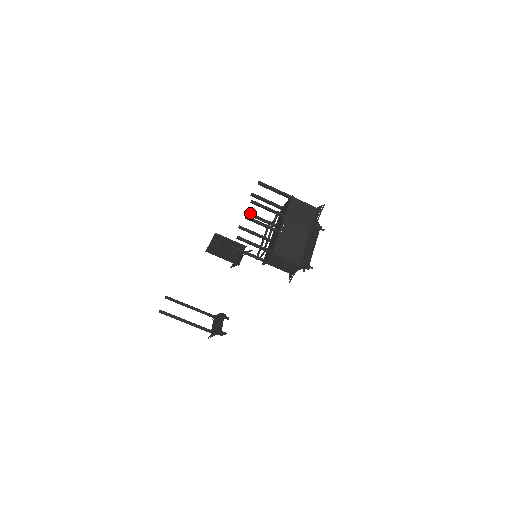
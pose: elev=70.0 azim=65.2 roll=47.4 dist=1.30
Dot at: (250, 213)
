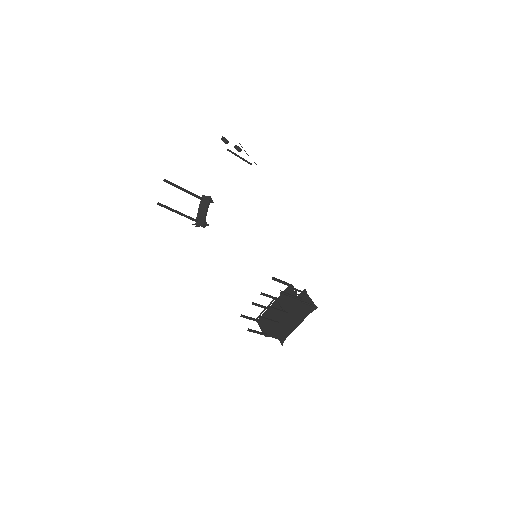
Dot at: (264, 294)
